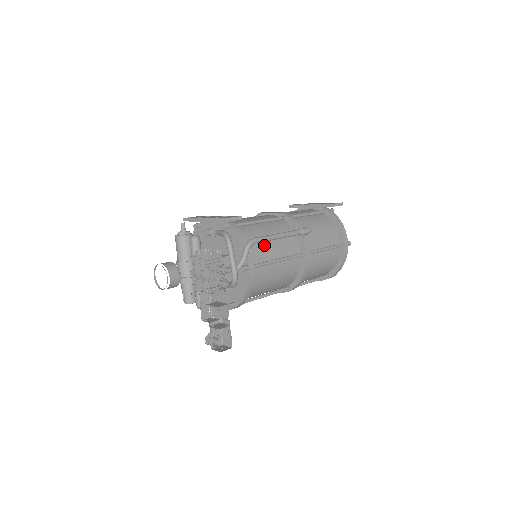
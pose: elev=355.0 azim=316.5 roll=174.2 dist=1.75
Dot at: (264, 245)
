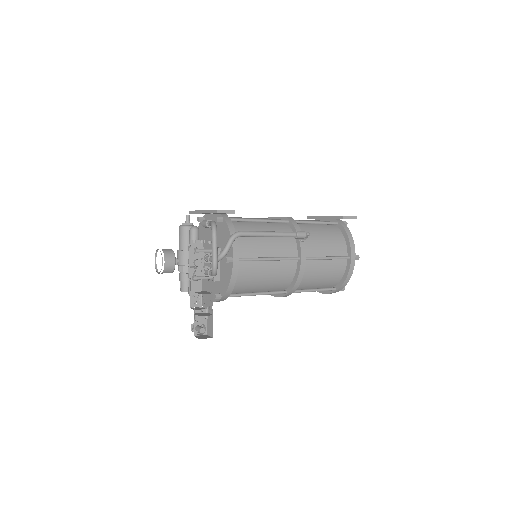
Dot at: (256, 242)
